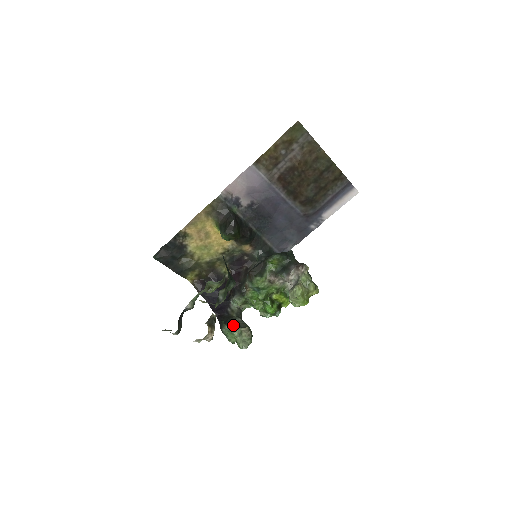
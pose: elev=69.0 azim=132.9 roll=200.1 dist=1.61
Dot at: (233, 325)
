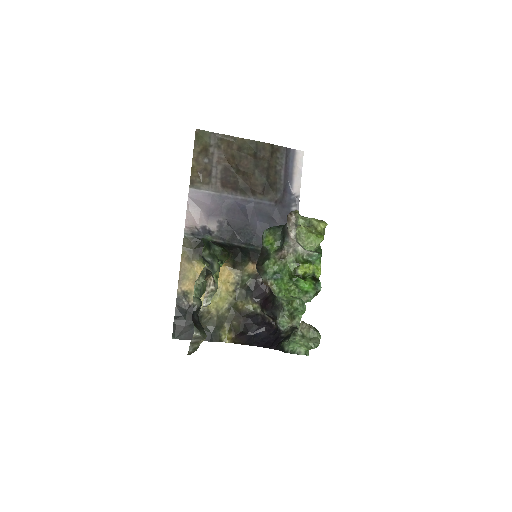
Dot at: (290, 336)
